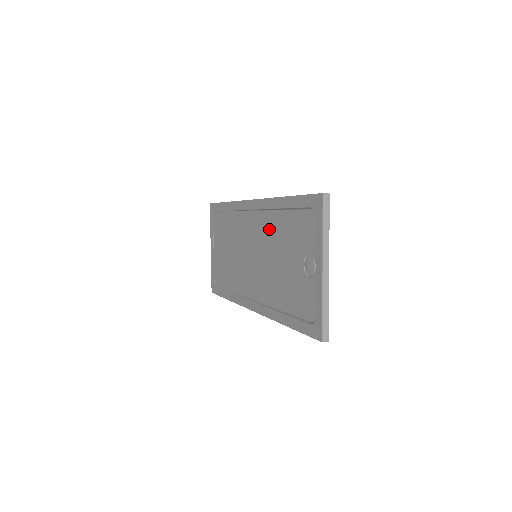
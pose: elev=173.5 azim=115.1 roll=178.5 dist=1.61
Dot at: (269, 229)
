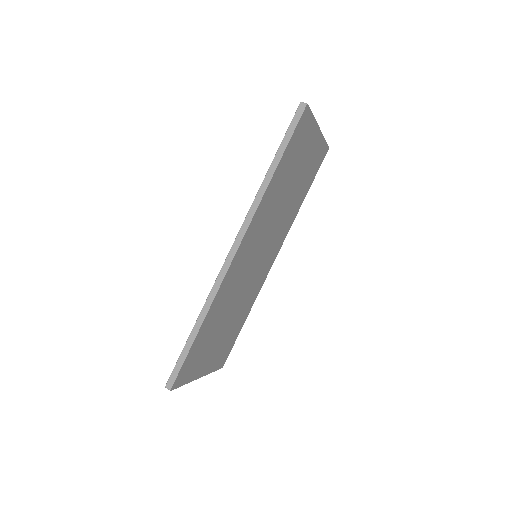
Dot at: occluded
